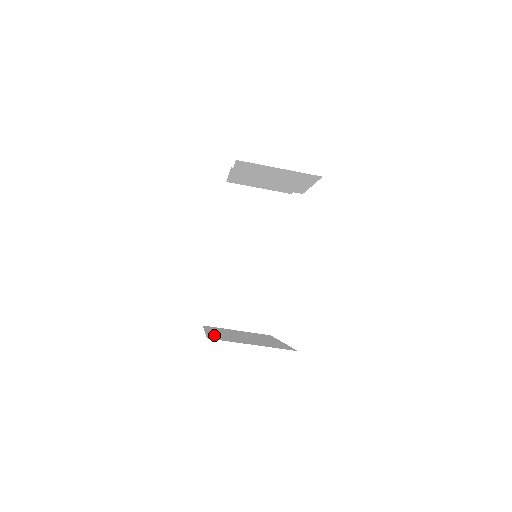
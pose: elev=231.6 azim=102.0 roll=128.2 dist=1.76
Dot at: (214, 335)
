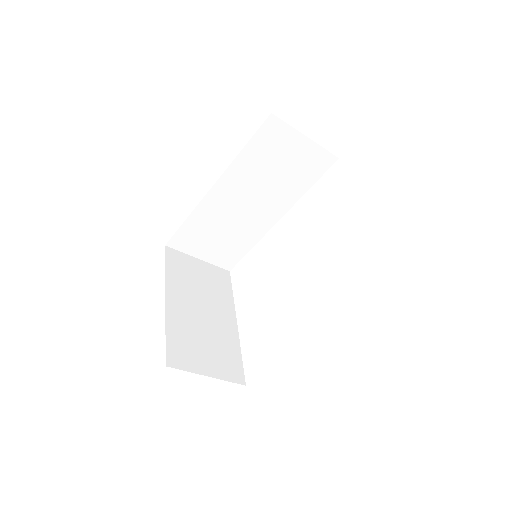
Dot at: (174, 331)
